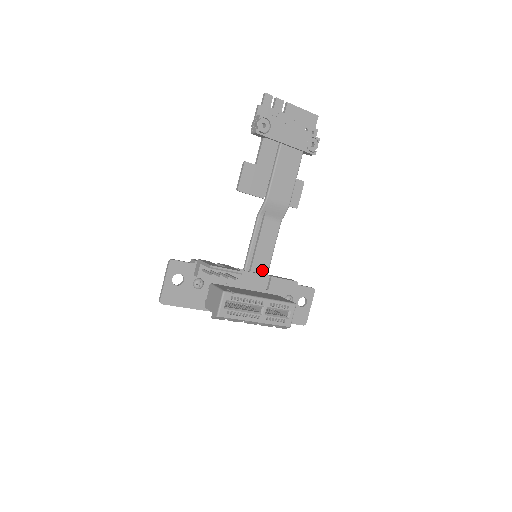
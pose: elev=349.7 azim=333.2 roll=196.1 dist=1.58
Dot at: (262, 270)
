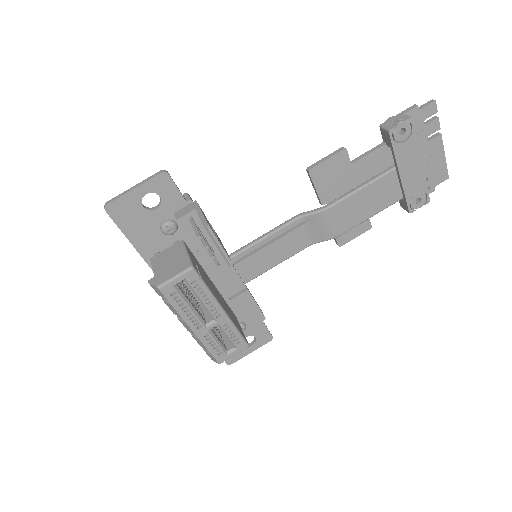
Dot at: (245, 274)
